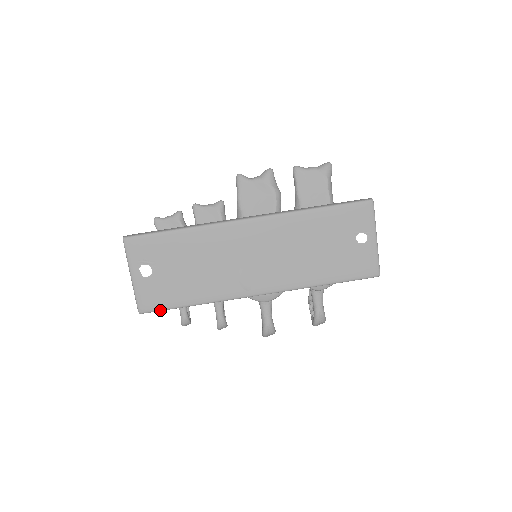
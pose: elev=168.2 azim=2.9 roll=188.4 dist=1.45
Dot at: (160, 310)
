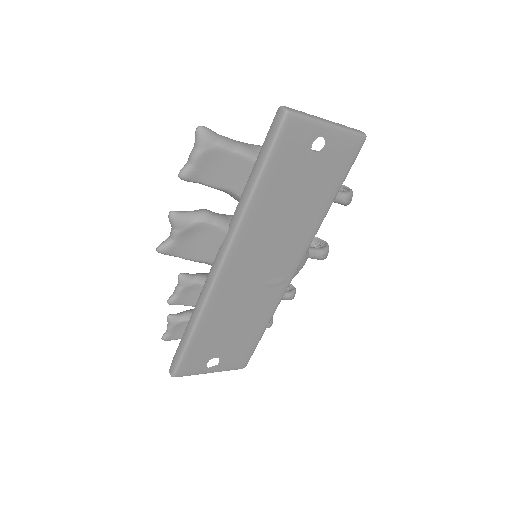
Dot at: occluded
